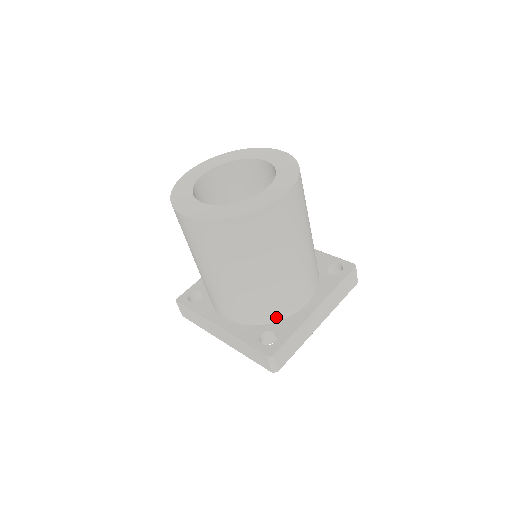
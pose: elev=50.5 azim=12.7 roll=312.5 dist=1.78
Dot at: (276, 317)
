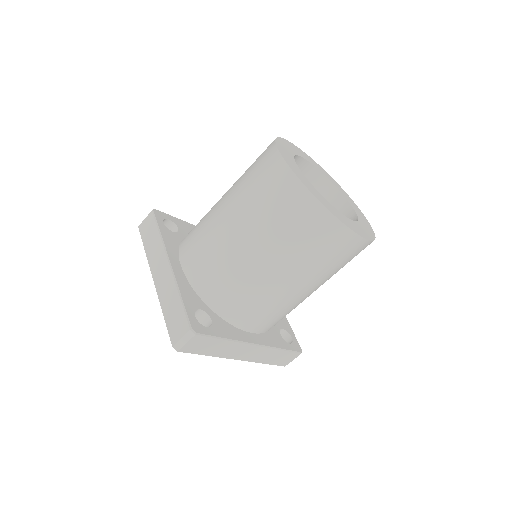
Dot at: (224, 312)
